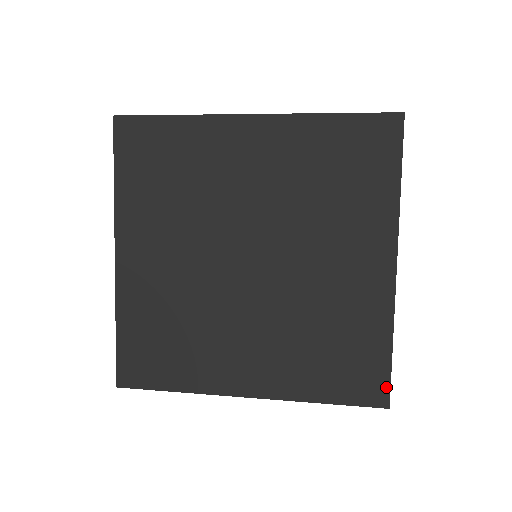
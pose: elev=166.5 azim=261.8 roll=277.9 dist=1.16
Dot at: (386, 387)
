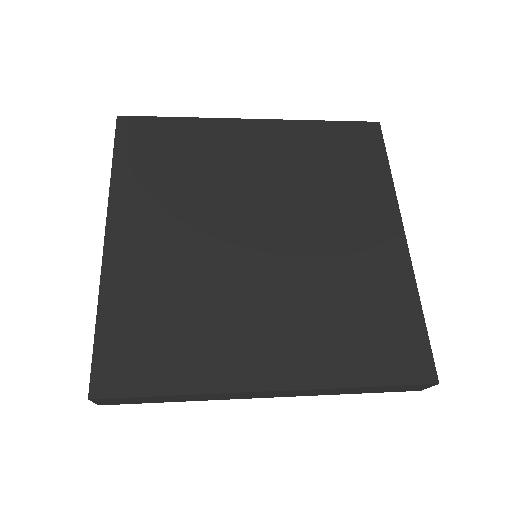
Dot at: (428, 358)
